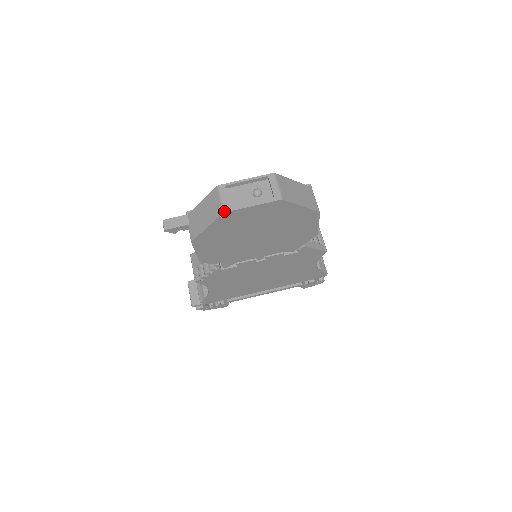
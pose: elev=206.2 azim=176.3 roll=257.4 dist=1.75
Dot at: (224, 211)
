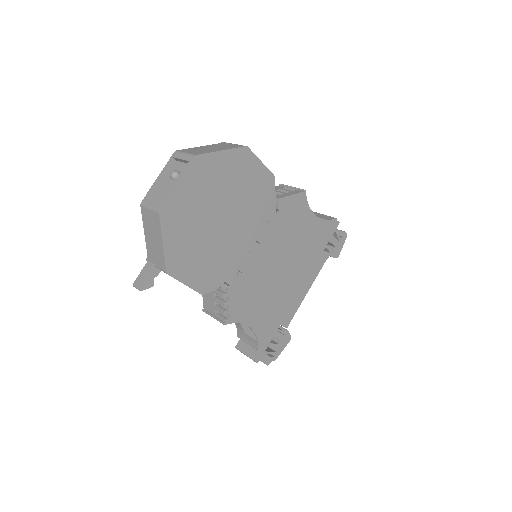
Dot at: (158, 211)
